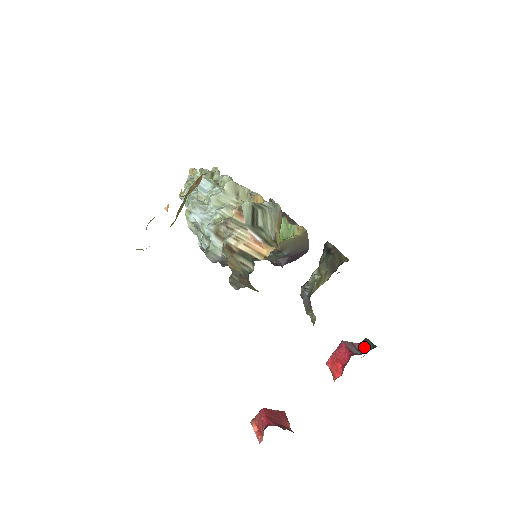
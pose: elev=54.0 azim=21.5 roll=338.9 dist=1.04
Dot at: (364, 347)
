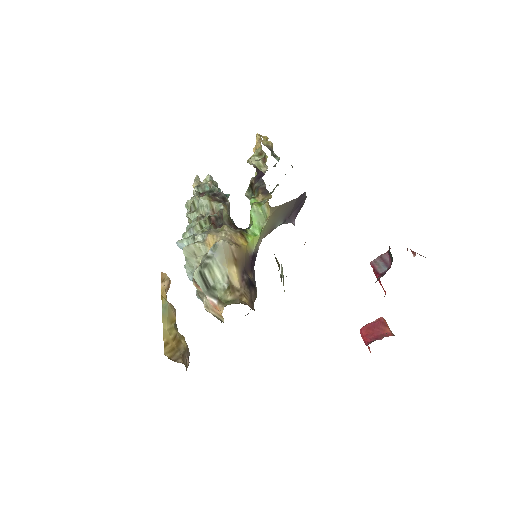
Dot at: (390, 258)
